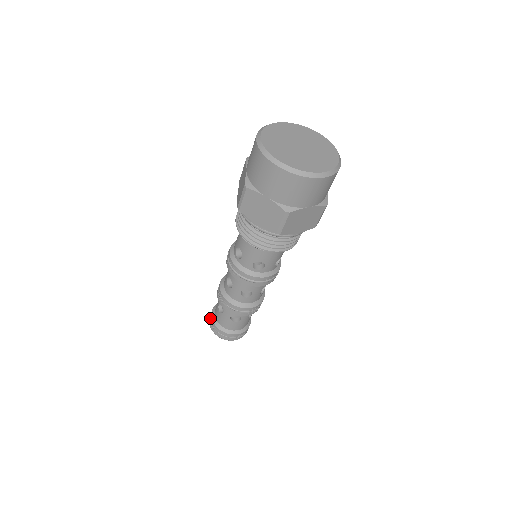
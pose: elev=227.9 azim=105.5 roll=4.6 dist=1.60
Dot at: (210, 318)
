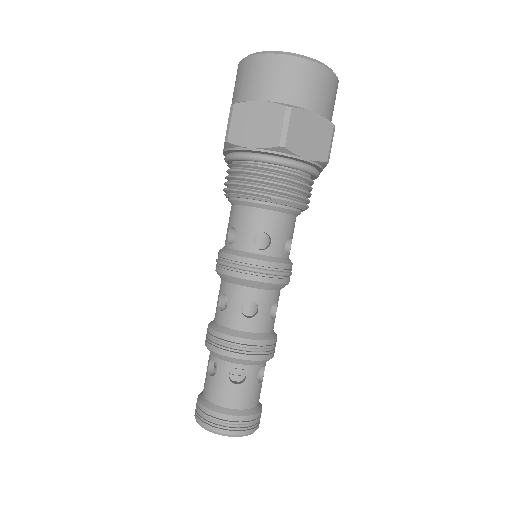
Dot at: (196, 405)
